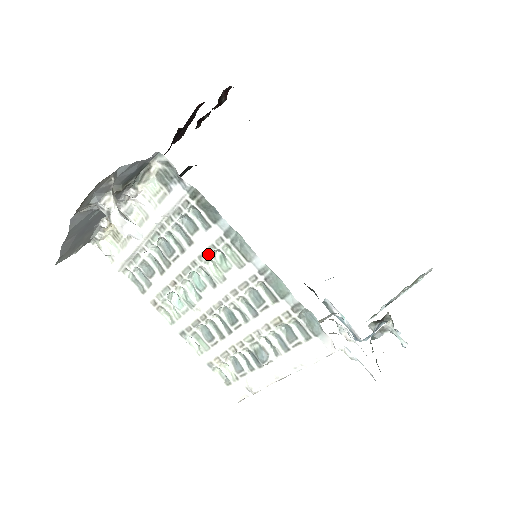
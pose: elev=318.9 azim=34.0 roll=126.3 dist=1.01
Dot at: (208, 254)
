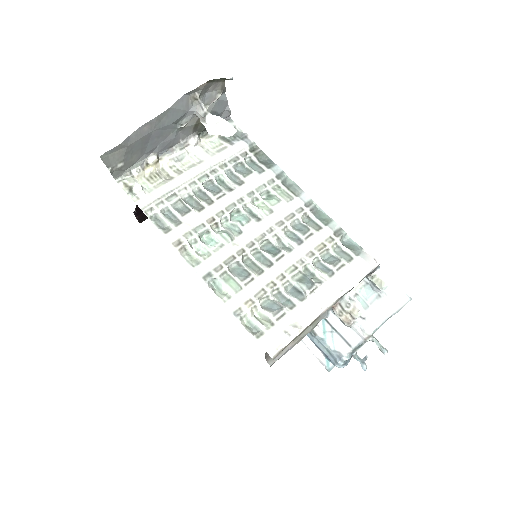
Dot at: (257, 192)
